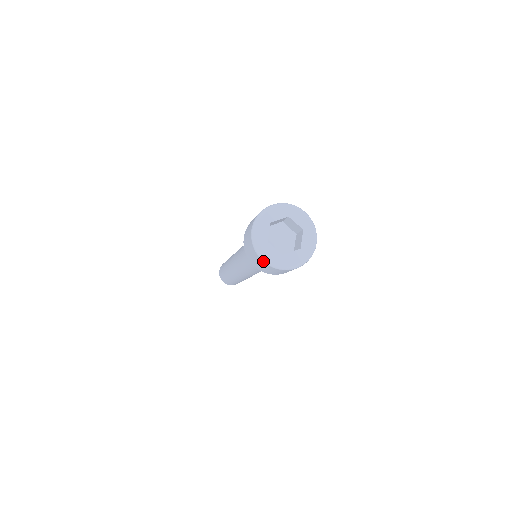
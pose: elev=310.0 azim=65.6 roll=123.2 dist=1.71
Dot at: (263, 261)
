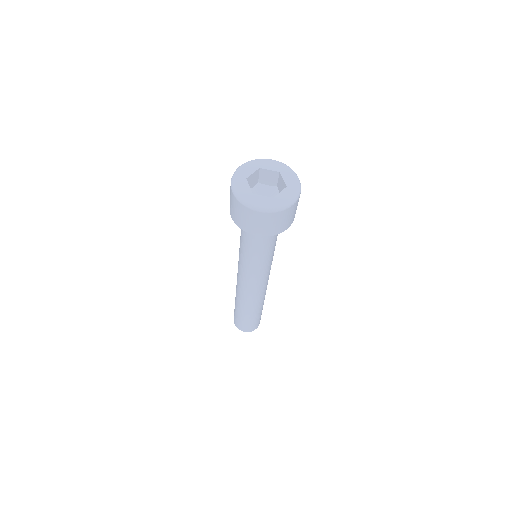
Dot at: (232, 191)
